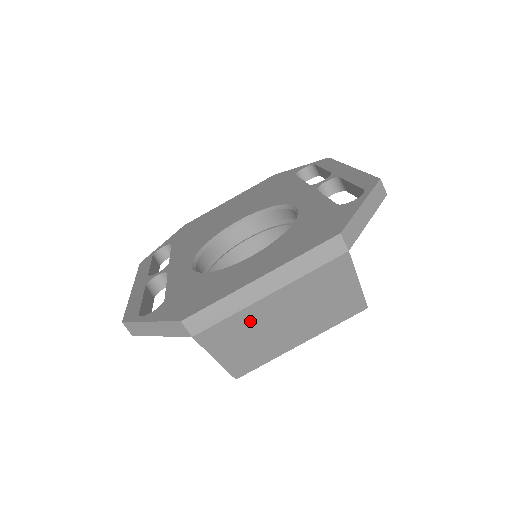
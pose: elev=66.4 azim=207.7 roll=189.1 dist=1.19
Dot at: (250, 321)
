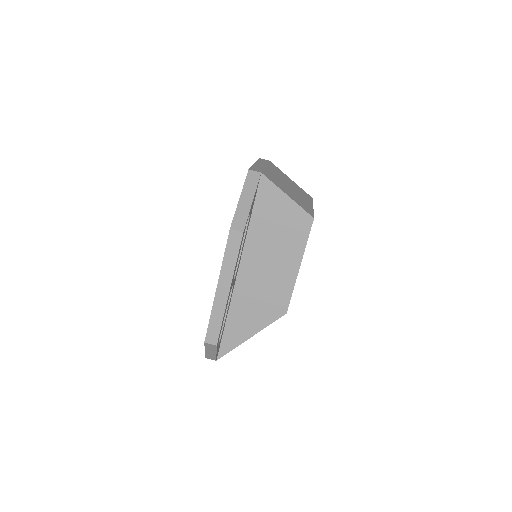
Dot at: (275, 178)
